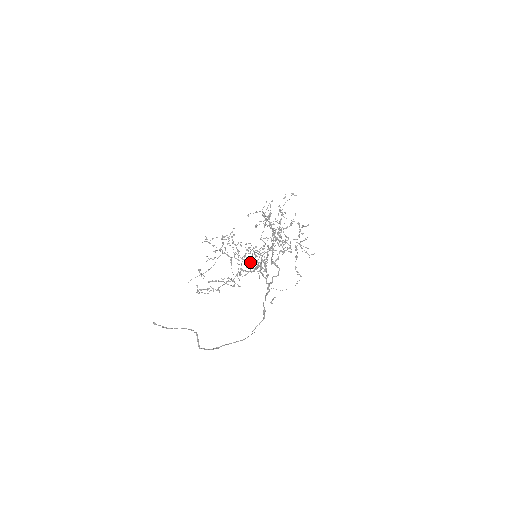
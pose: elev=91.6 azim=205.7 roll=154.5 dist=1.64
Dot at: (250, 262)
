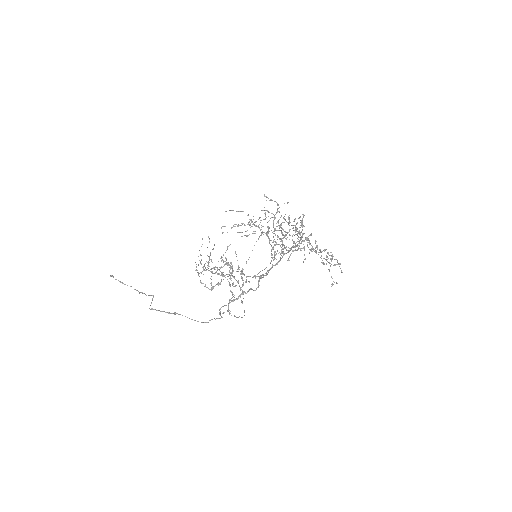
Dot at: (231, 264)
